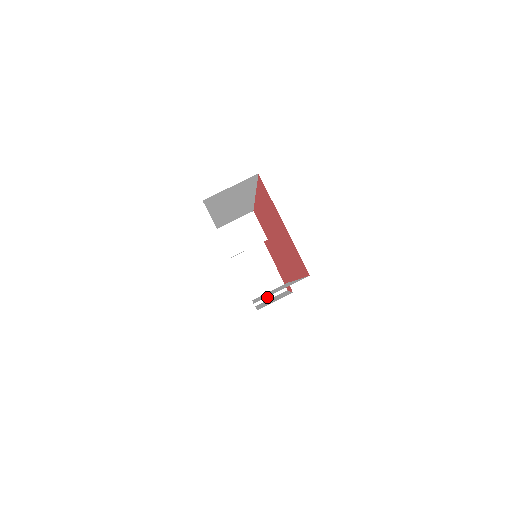
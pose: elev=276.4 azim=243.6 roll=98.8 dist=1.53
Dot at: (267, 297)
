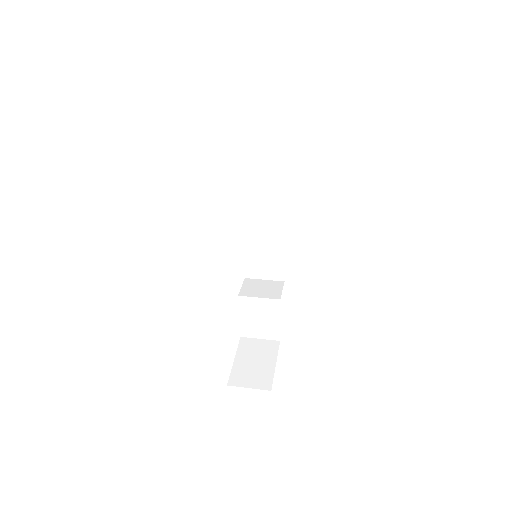
Dot at: (245, 384)
